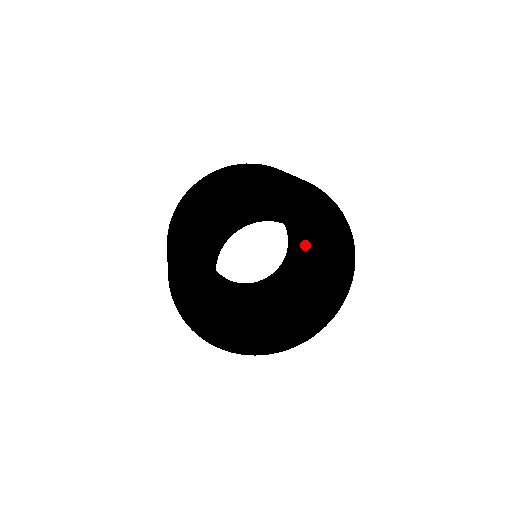
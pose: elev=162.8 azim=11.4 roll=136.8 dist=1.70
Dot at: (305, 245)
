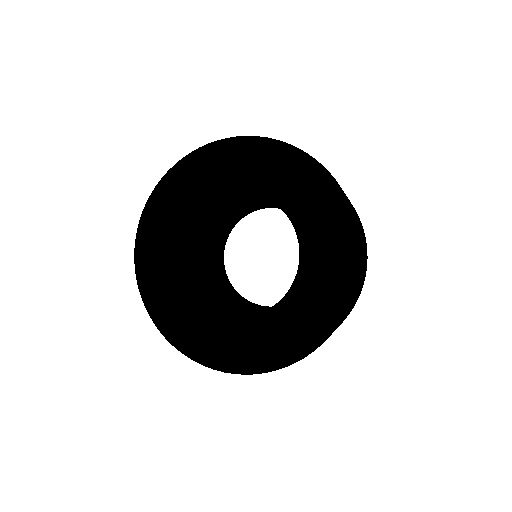
Dot at: occluded
